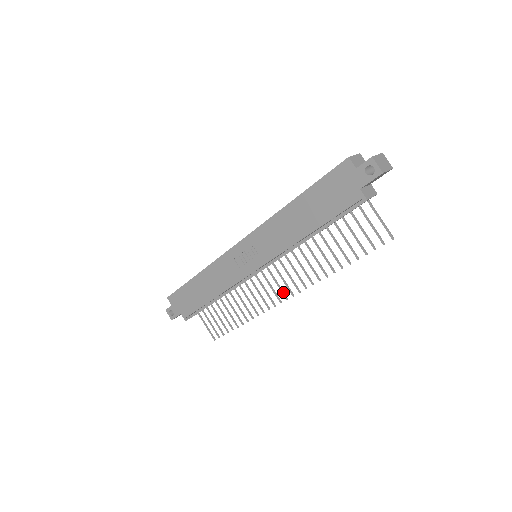
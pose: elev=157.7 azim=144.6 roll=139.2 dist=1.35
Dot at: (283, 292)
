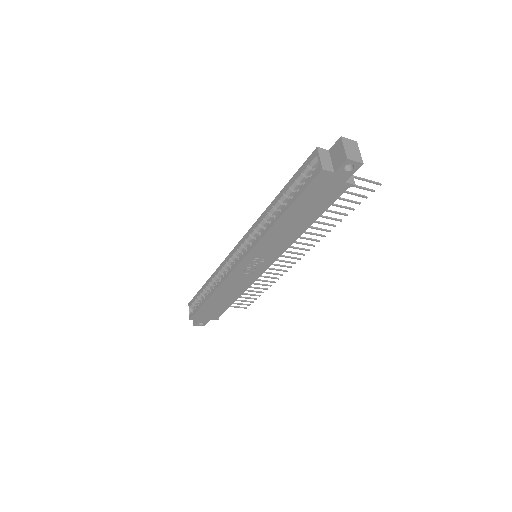
Dot at: (294, 258)
